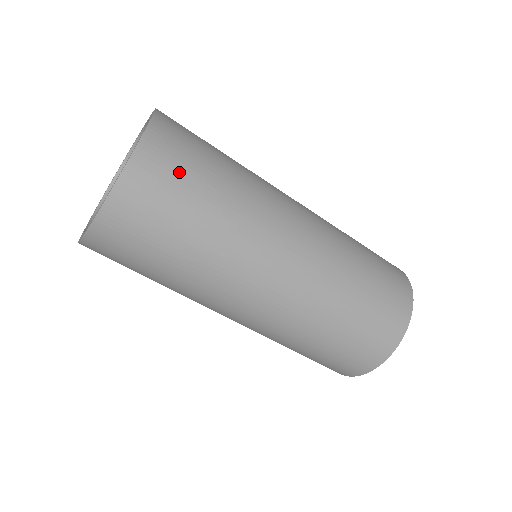
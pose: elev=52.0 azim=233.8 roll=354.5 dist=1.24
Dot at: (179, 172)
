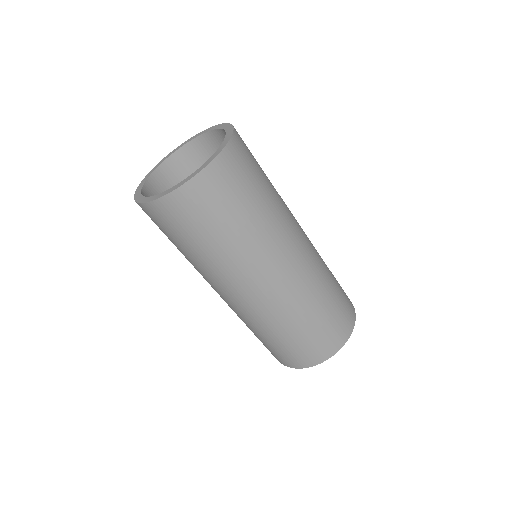
Dot at: occluded
